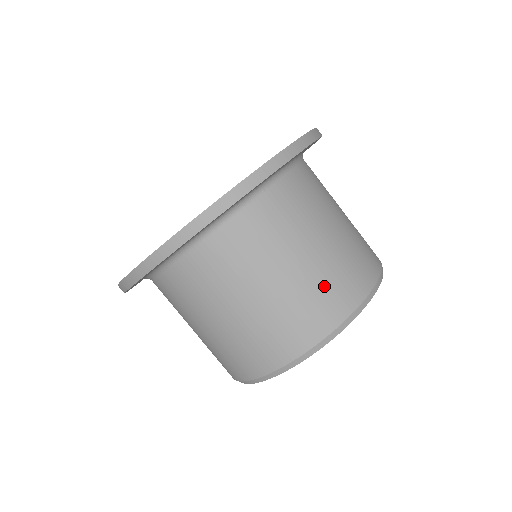
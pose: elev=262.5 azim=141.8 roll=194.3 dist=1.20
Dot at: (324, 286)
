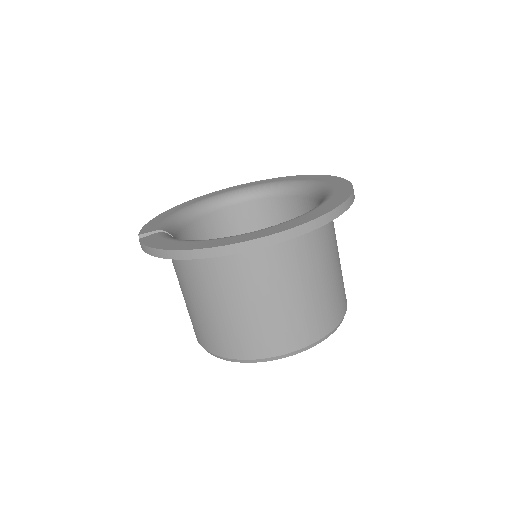
Dot at: (332, 300)
